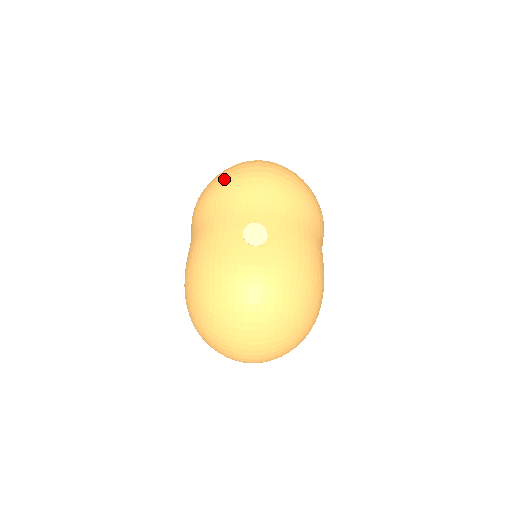
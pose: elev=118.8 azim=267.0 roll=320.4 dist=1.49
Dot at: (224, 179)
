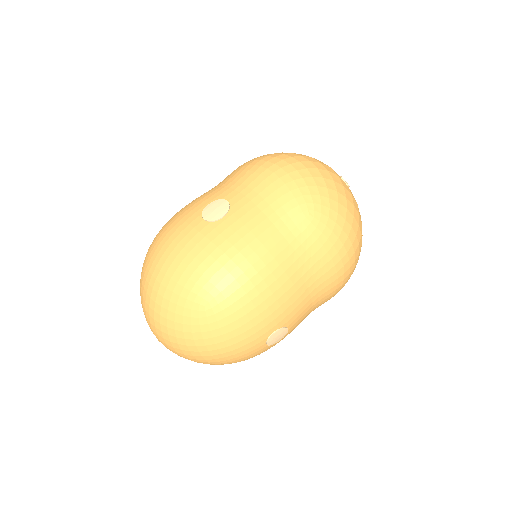
Dot at: (255, 158)
